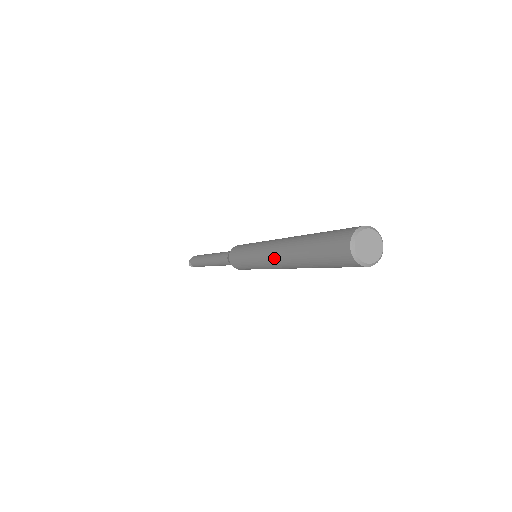
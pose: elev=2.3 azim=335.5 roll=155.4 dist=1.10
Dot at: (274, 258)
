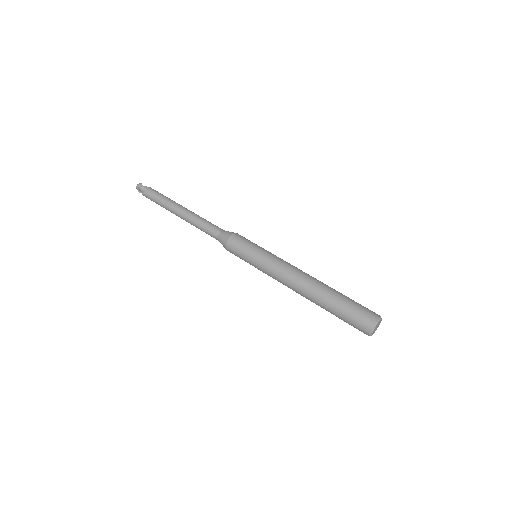
Dot at: occluded
